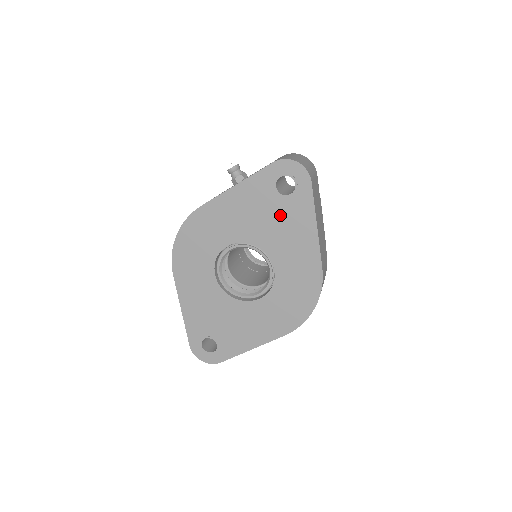
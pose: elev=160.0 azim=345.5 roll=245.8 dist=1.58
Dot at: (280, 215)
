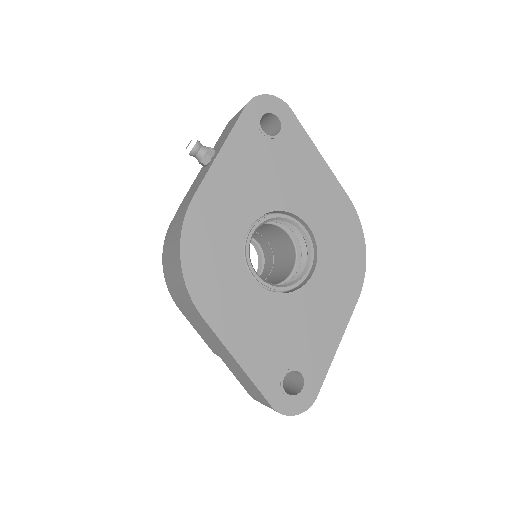
Dot at: (282, 160)
